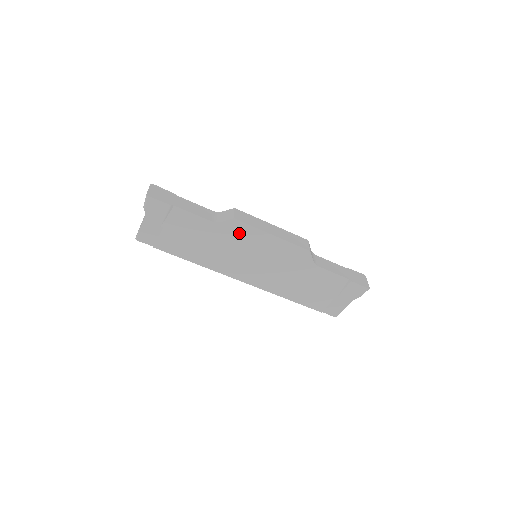
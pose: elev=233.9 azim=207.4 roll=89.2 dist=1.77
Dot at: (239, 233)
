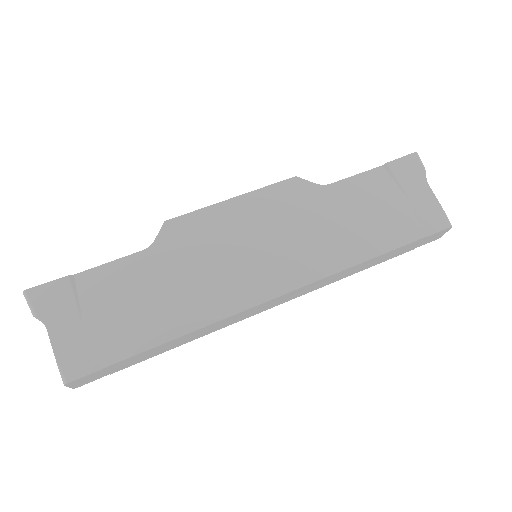
Dot at: (192, 233)
